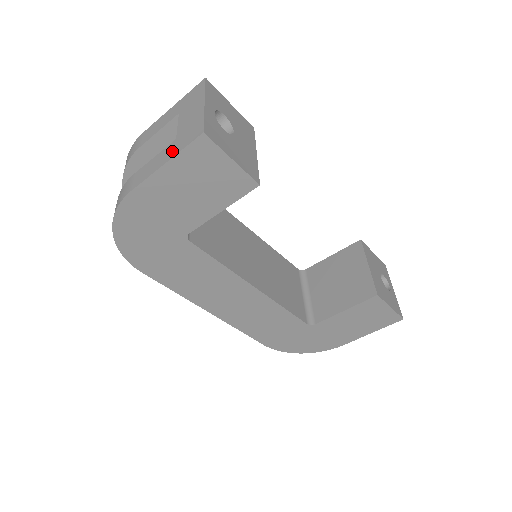
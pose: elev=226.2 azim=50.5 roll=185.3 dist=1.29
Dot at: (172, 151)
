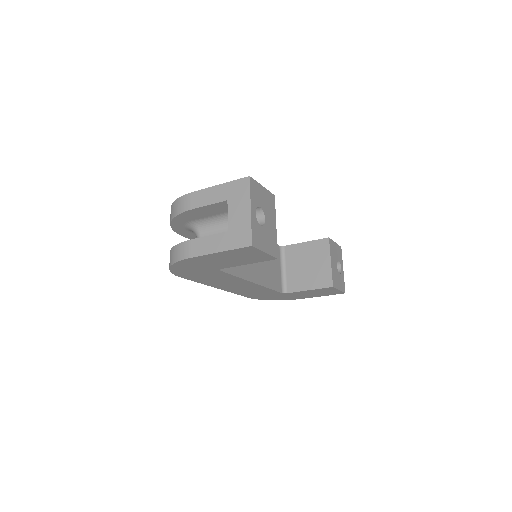
Dot at: (226, 243)
